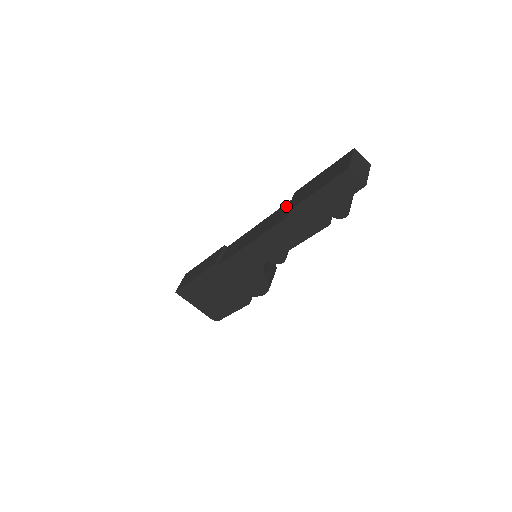
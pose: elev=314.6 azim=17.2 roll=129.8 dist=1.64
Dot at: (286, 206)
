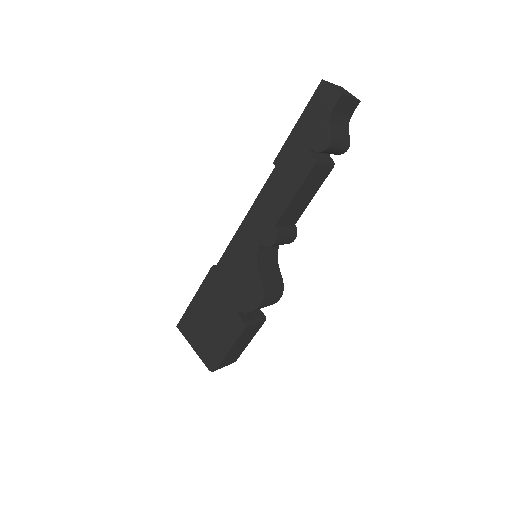
Dot at: occluded
